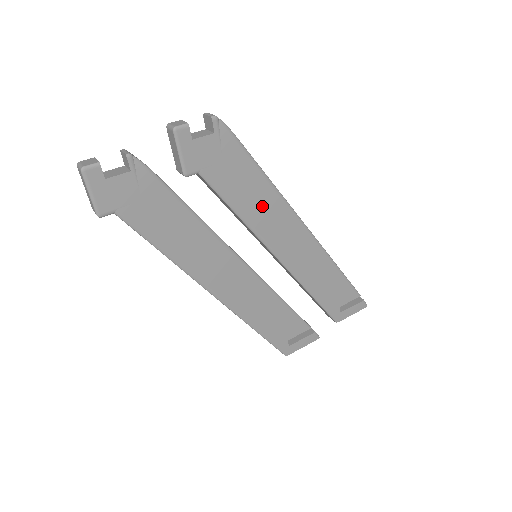
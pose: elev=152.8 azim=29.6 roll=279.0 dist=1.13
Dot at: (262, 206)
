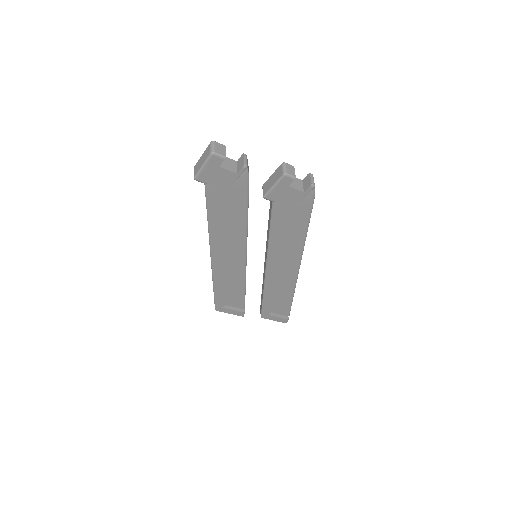
Dot at: (288, 241)
